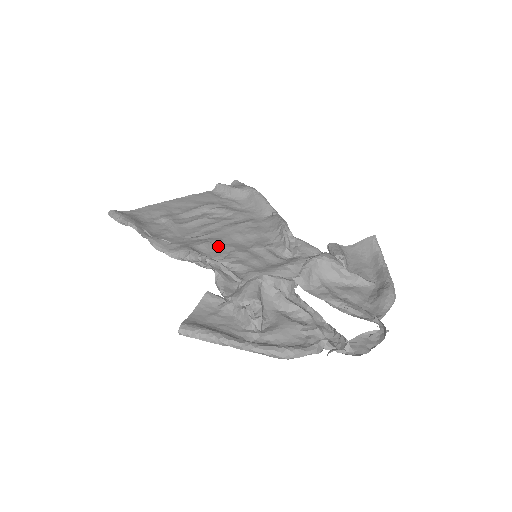
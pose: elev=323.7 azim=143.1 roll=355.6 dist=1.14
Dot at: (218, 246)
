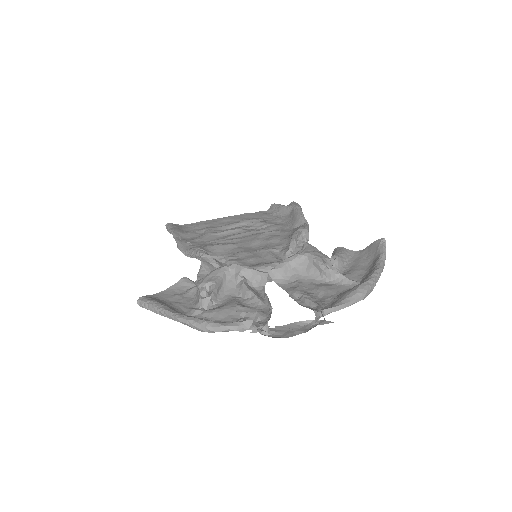
Dot at: (230, 248)
